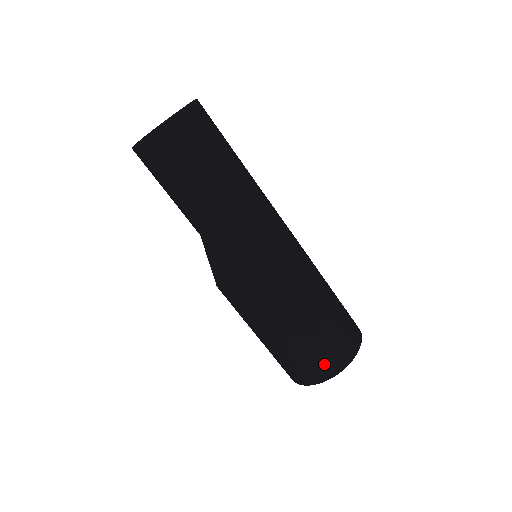
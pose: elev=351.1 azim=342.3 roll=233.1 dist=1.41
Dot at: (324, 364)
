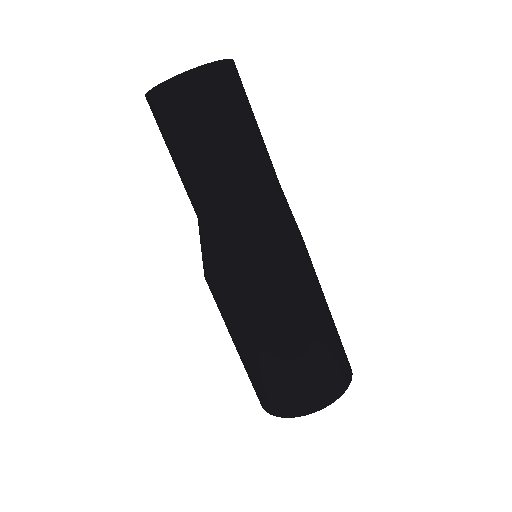
Dot at: (260, 396)
